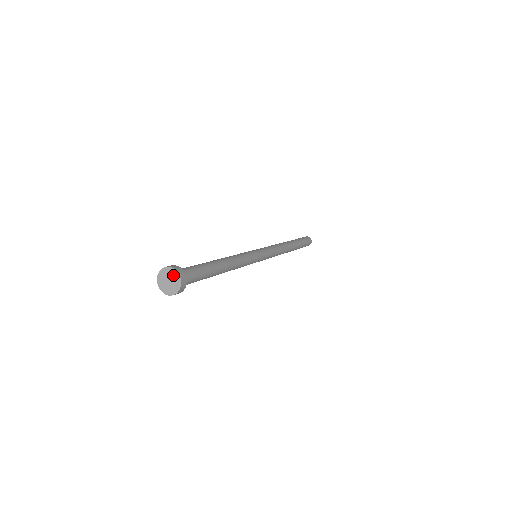
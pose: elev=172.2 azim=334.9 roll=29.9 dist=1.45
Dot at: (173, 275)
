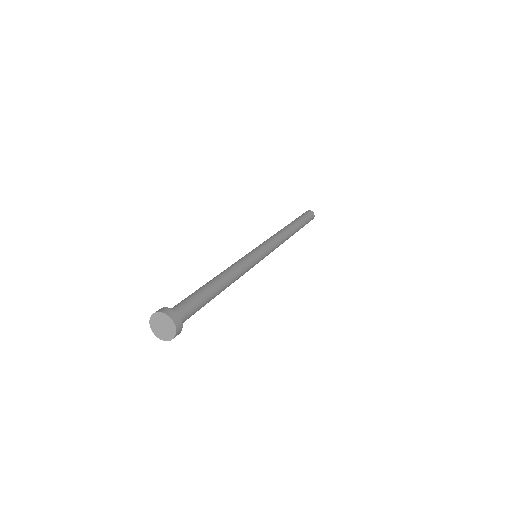
Dot at: (168, 322)
